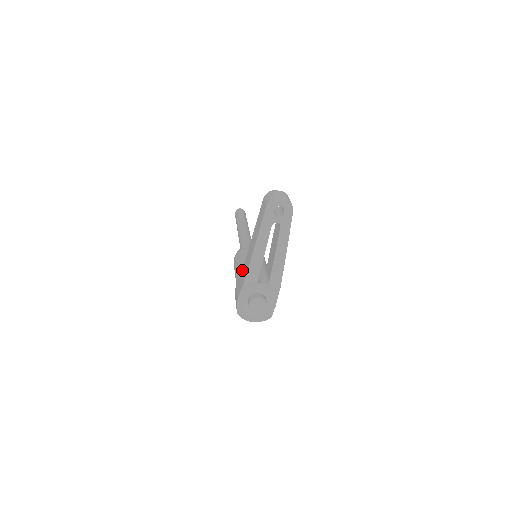
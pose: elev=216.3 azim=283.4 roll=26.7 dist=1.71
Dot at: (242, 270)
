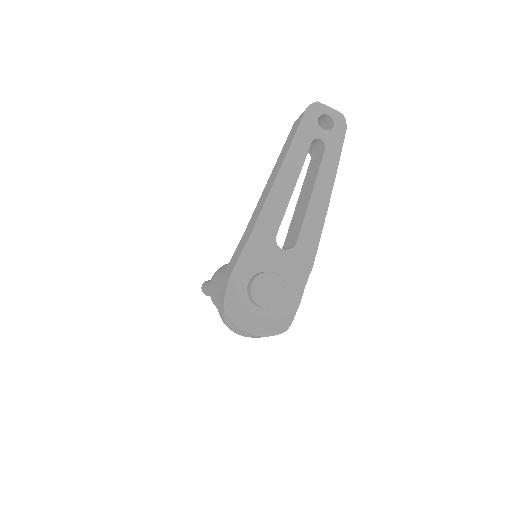
Dot at: (242, 237)
